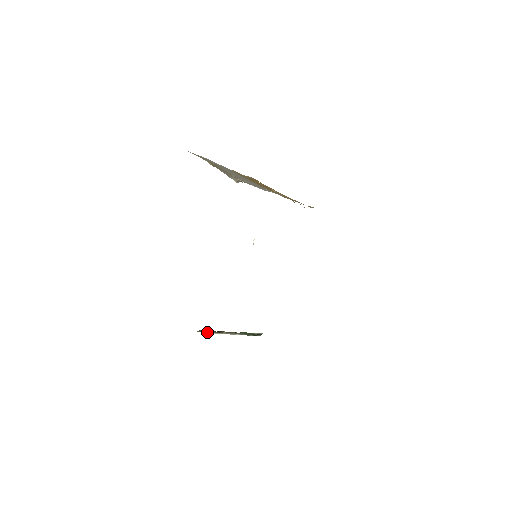
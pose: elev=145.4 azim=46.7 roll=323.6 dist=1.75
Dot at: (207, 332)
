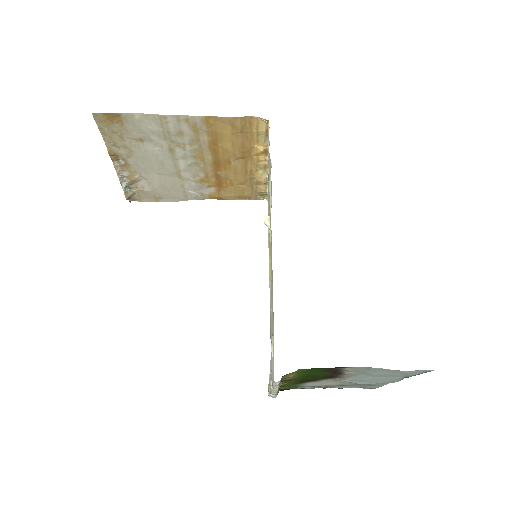
Dot at: (279, 383)
